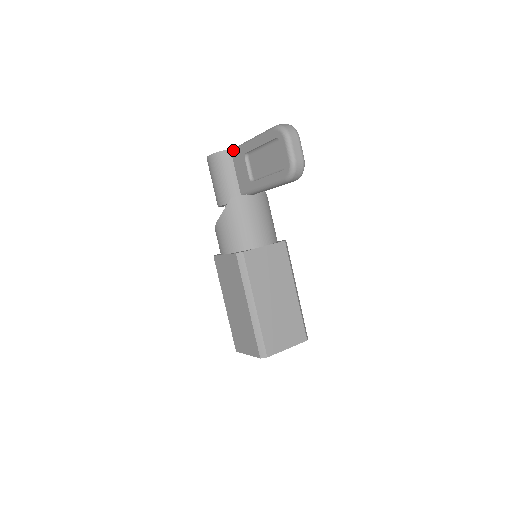
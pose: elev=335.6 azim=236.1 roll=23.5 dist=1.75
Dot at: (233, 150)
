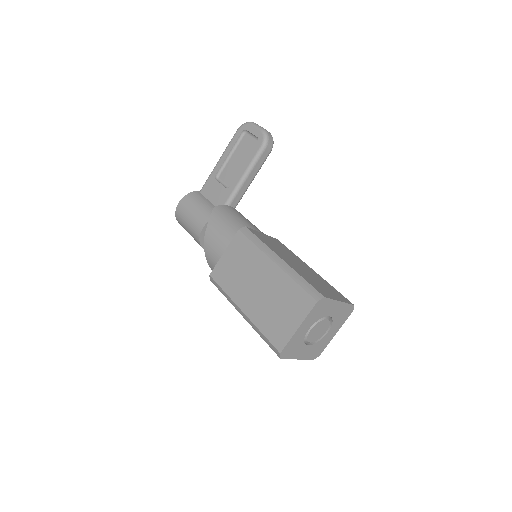
Dot at: occluded
